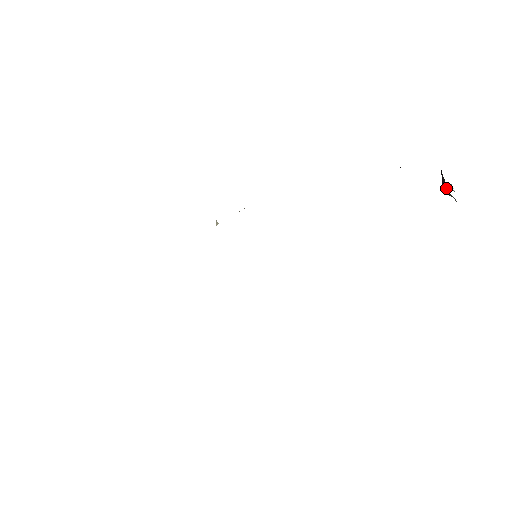
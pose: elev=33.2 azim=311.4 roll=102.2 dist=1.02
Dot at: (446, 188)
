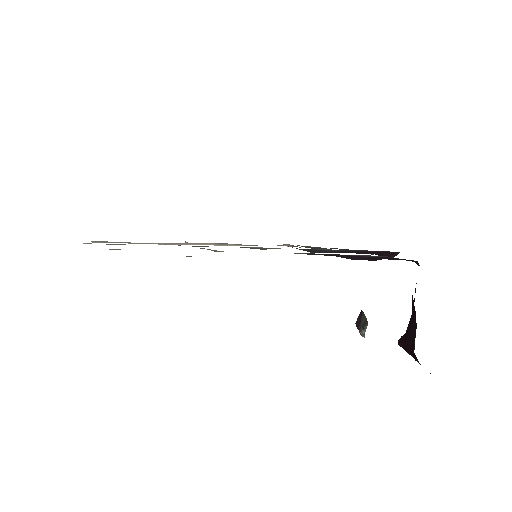
Dot at: (364, 321)
